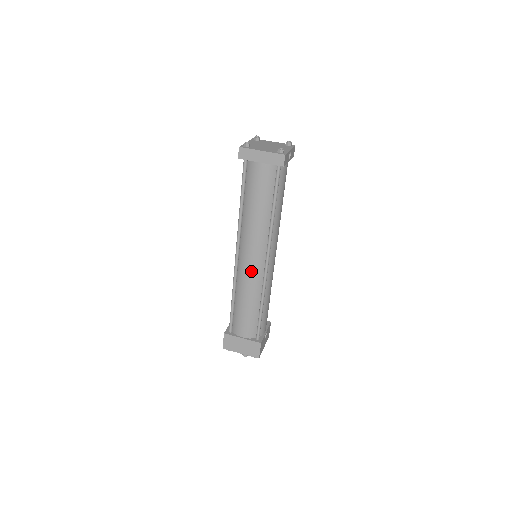
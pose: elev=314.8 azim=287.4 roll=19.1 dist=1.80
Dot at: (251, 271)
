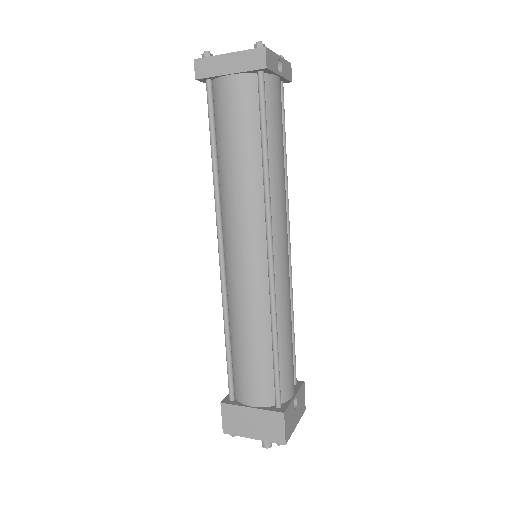
Dot at: (246, 275)
